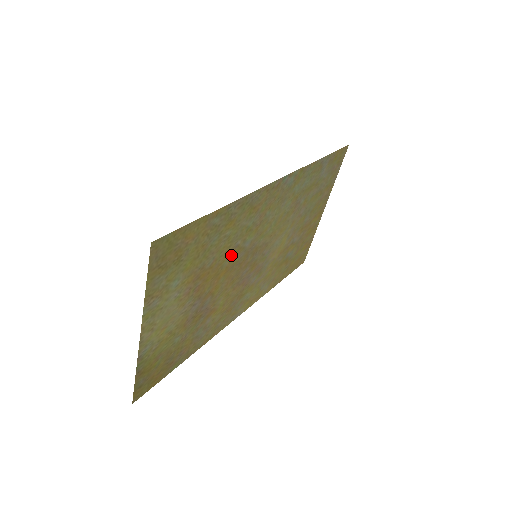
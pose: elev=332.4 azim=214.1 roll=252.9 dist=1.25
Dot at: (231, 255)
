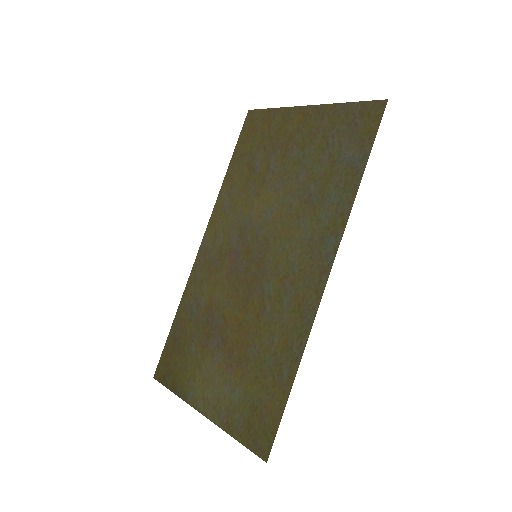
Dot at: (256, 313)
